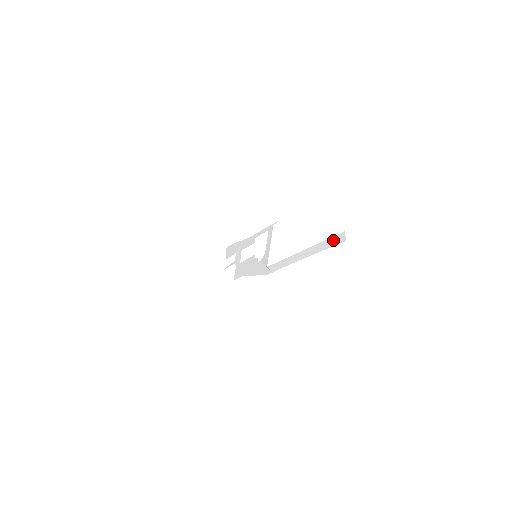
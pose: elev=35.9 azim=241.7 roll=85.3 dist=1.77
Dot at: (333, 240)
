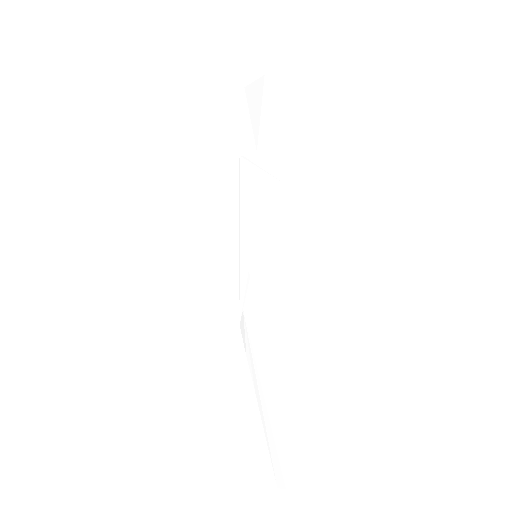
Dot at: (277, 468)
